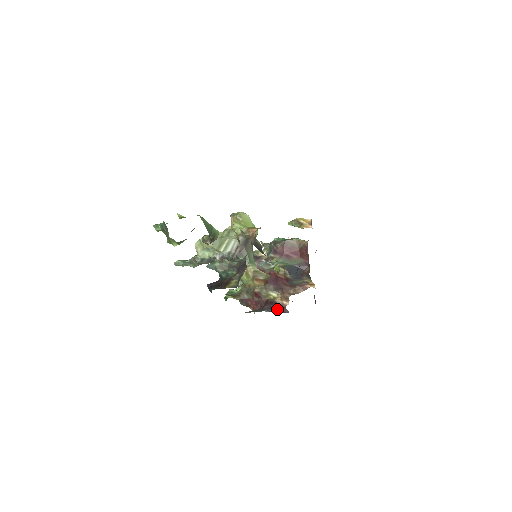
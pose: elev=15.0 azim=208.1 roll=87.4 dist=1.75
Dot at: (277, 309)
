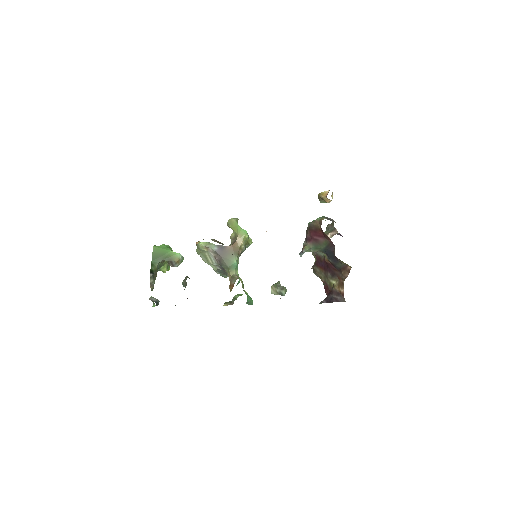
Dot at: (332, 299)
